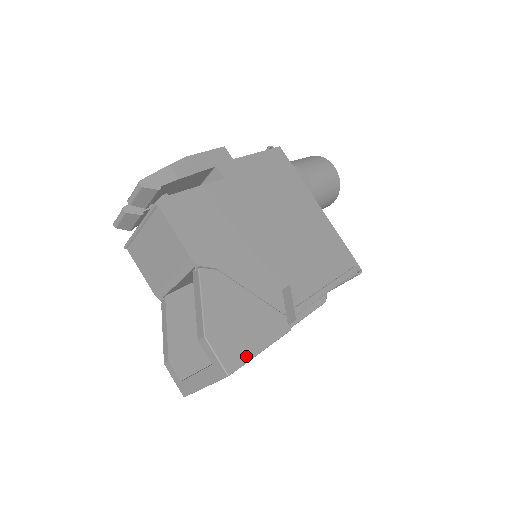
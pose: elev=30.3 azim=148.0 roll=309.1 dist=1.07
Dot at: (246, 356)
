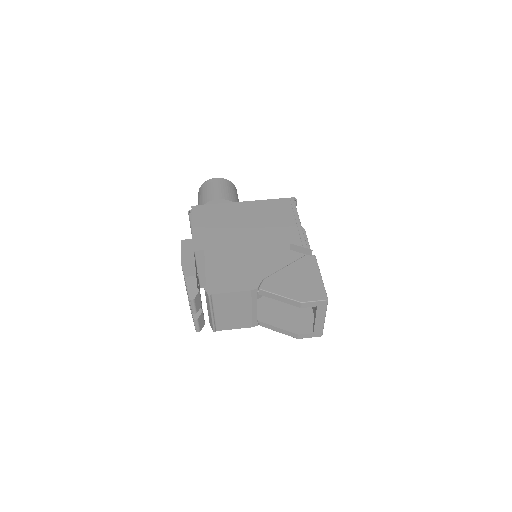
Dot at: (321, 286)
